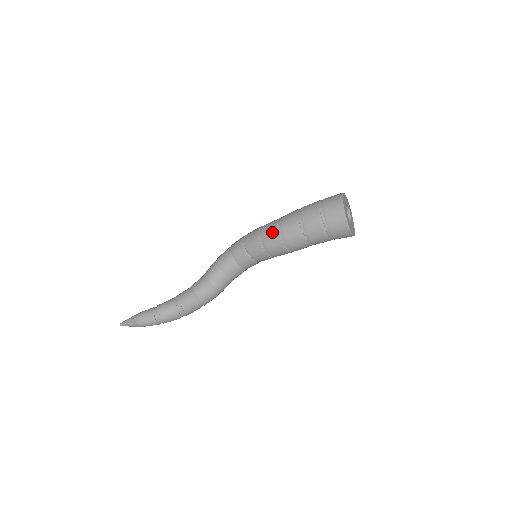
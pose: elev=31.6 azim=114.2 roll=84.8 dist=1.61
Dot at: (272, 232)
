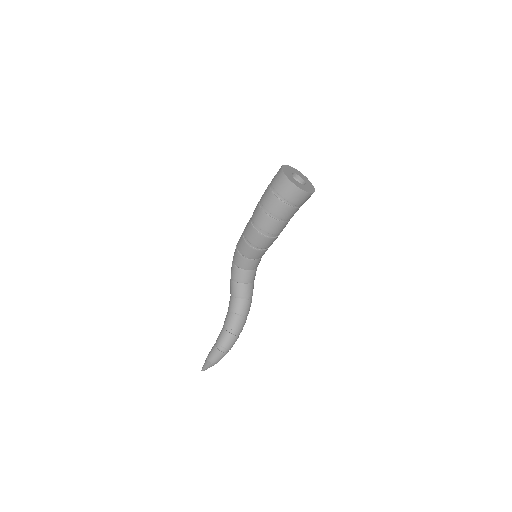
Dot at: (253, 234)
